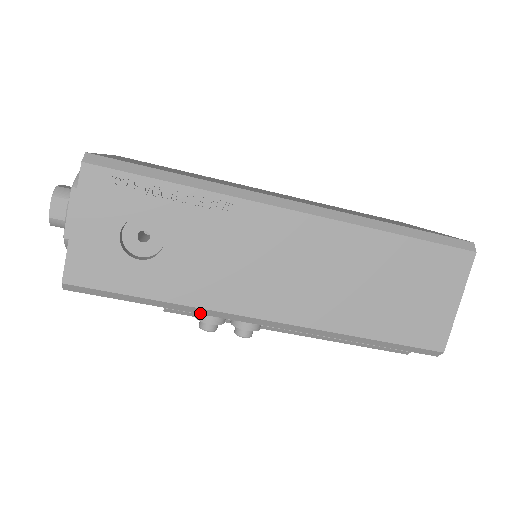
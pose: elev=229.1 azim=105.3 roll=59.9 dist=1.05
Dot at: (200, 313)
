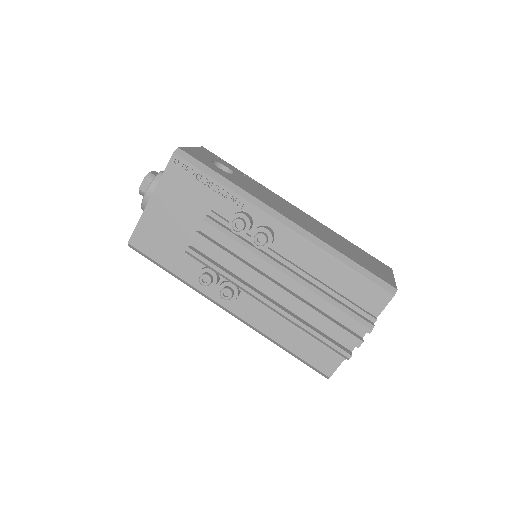
Dot at: (246, 198)
